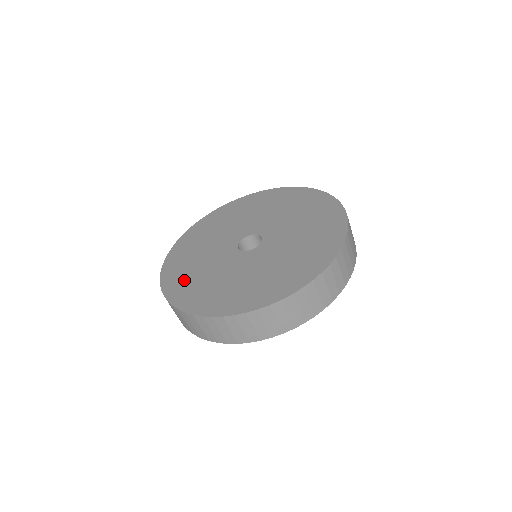
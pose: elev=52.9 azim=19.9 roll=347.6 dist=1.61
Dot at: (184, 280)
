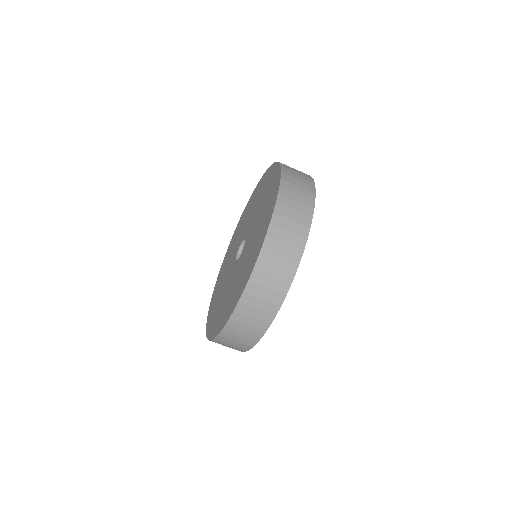
Dot at: (227, 307)
